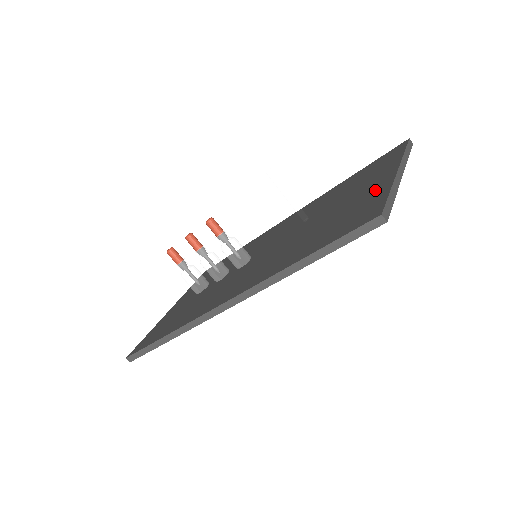
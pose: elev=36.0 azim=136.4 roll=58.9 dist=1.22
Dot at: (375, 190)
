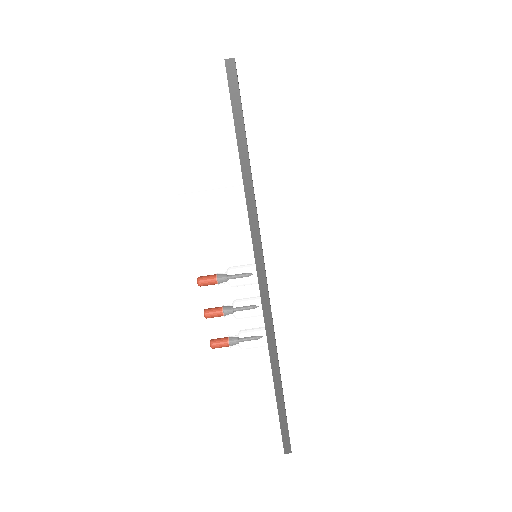
Dot at: occluded
